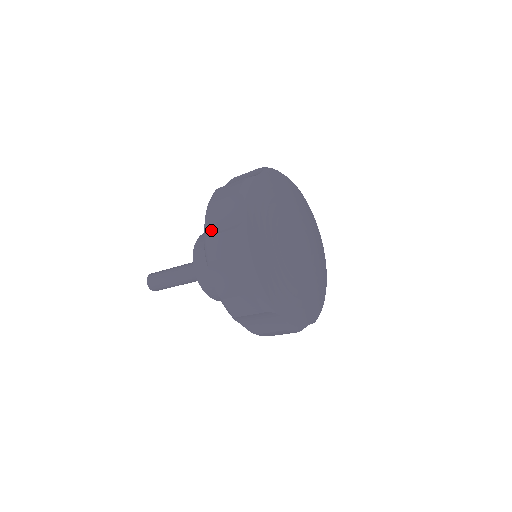
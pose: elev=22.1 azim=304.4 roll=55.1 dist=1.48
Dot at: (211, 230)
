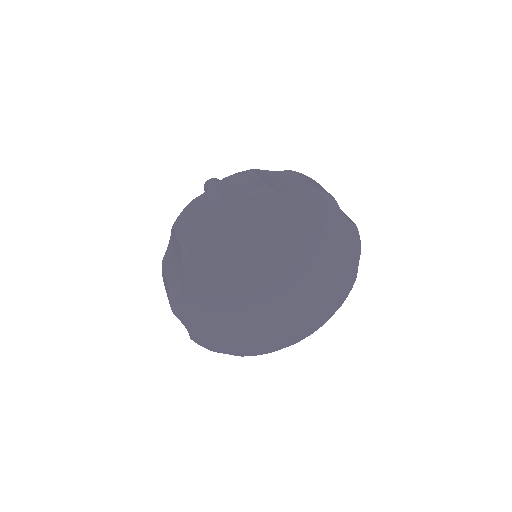
Dot at: (166, 260)
